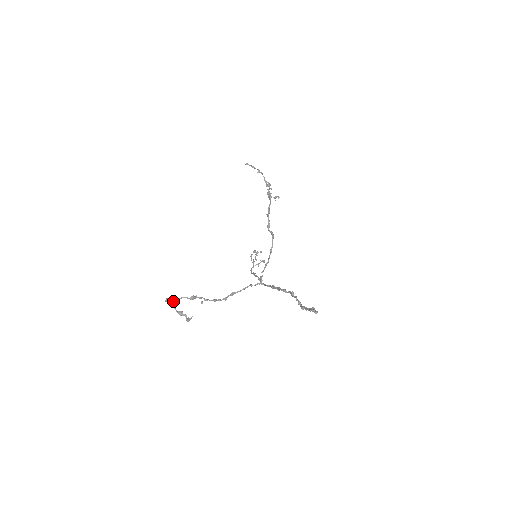
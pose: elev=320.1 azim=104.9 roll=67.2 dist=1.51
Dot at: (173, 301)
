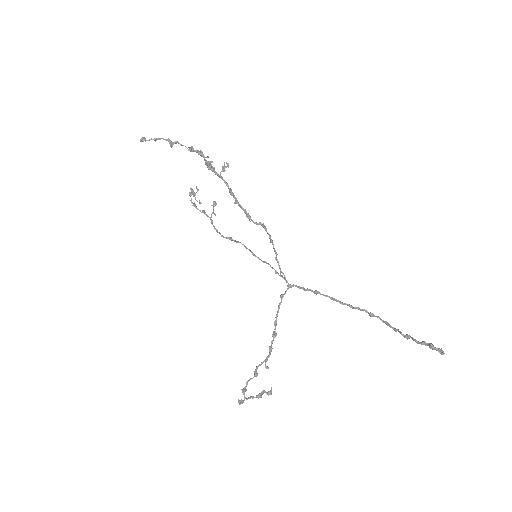
Dot at: (244, 395)
